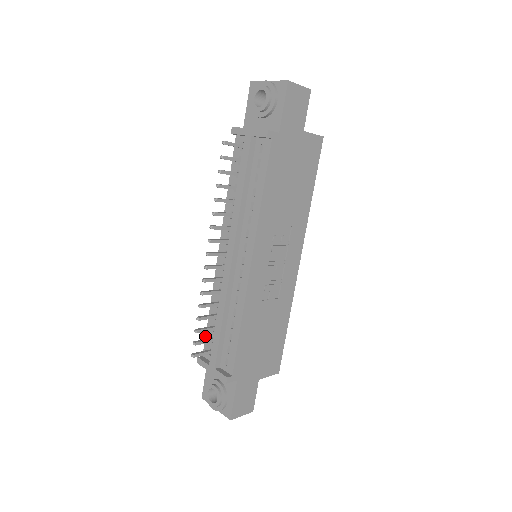
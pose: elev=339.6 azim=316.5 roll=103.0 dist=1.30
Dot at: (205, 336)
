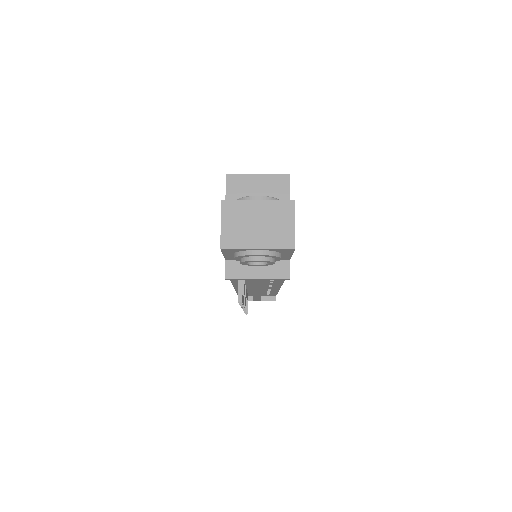
Dot at: (237, 294)
